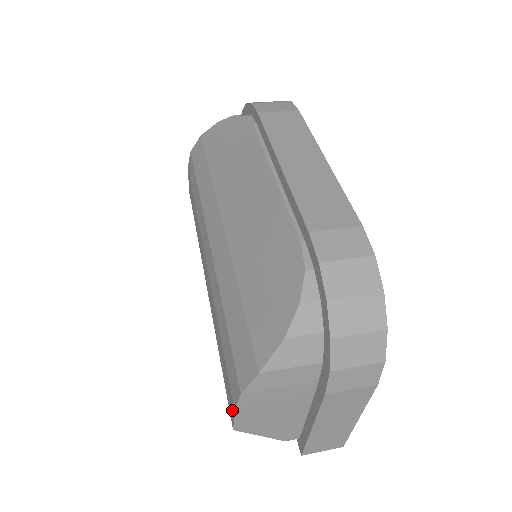
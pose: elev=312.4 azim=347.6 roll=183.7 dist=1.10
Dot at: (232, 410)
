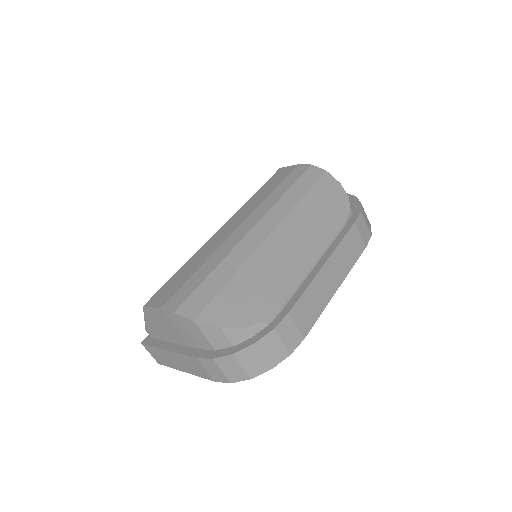
Dot at: (157, 304)
